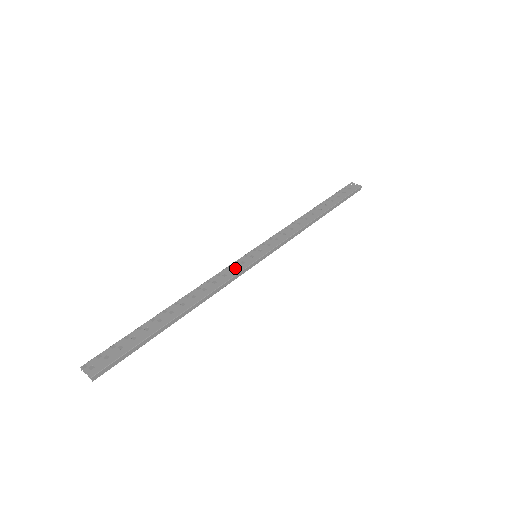
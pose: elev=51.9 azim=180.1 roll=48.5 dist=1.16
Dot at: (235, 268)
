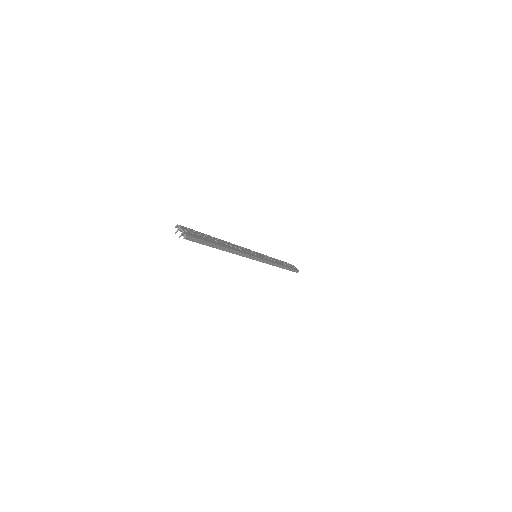
Dot at: (248, 252)
